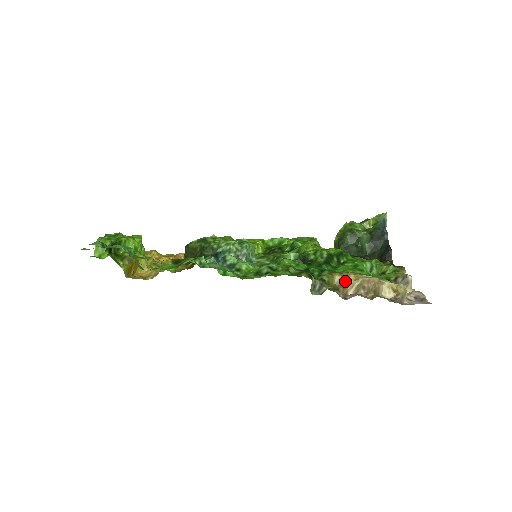
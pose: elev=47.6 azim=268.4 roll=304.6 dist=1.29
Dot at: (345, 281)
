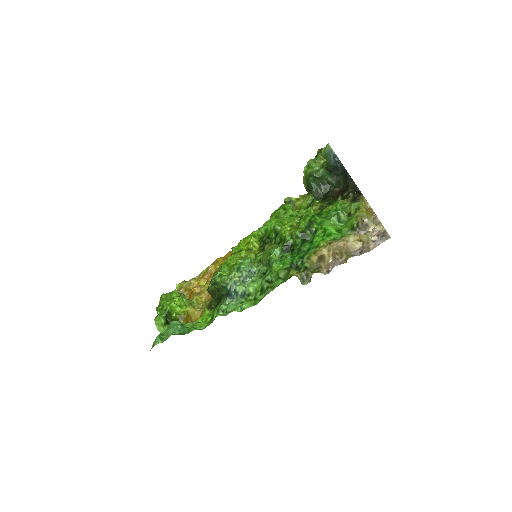
Dot at: (321, 257)
